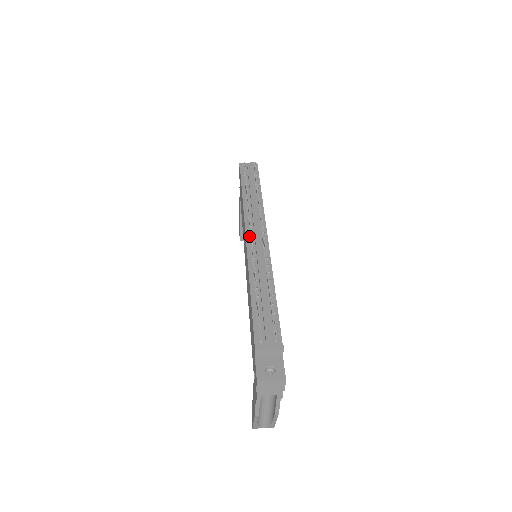
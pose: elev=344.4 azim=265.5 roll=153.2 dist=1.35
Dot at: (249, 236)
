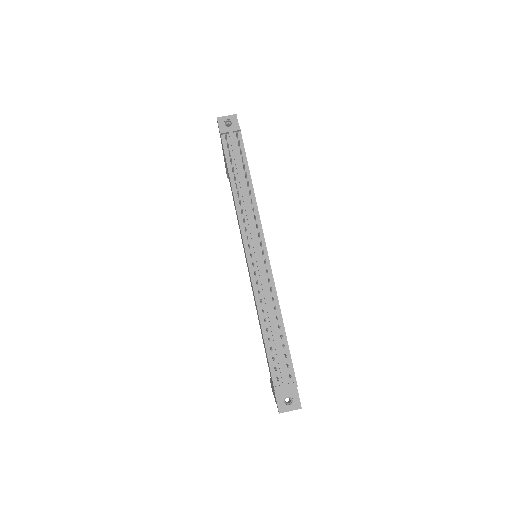
Dot at: (248, 249)
